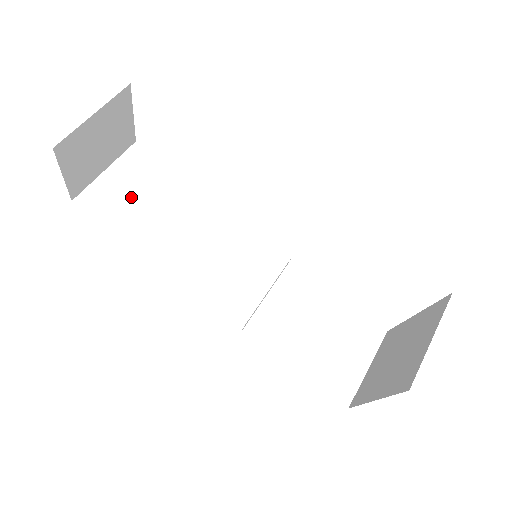
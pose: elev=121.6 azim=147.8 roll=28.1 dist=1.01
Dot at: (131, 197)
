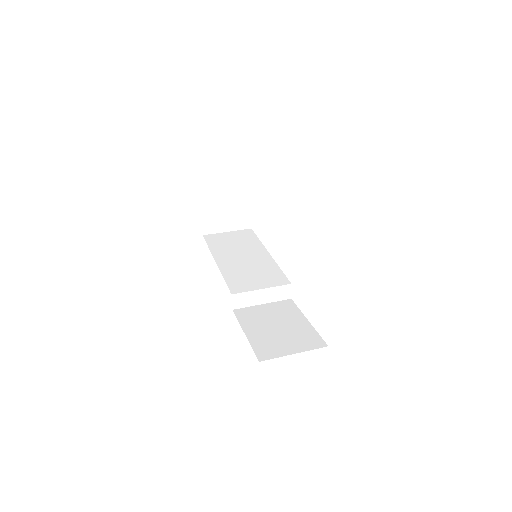
Dot at: (229, 241)
